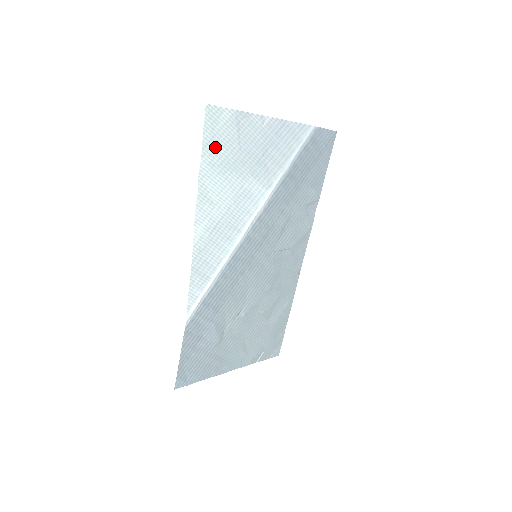
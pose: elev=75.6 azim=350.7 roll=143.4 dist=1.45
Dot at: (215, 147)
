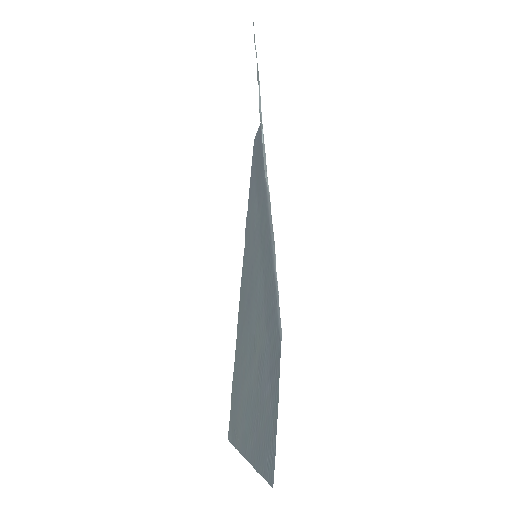
Dot at: (258, 79)
